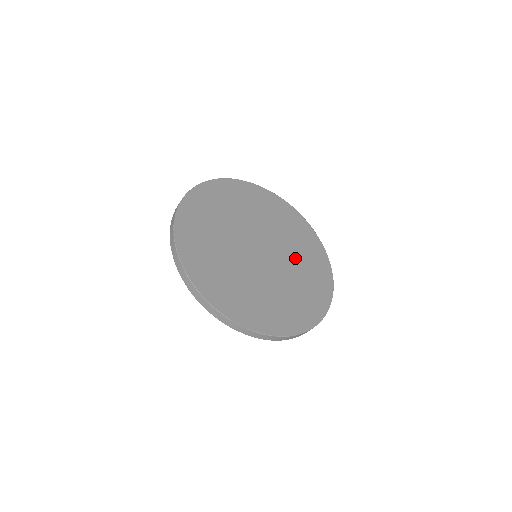
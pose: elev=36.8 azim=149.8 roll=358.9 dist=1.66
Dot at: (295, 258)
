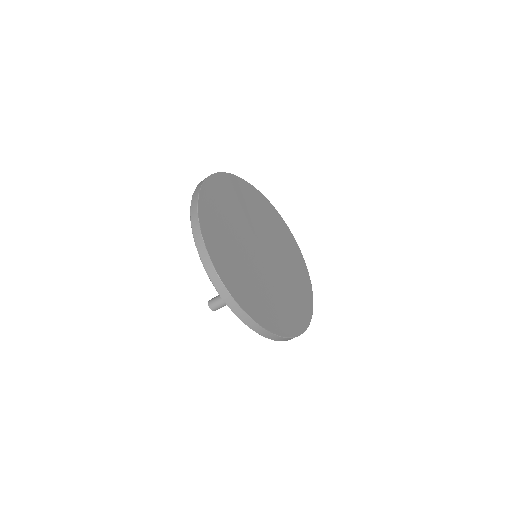
Dot at: (284, 258)
